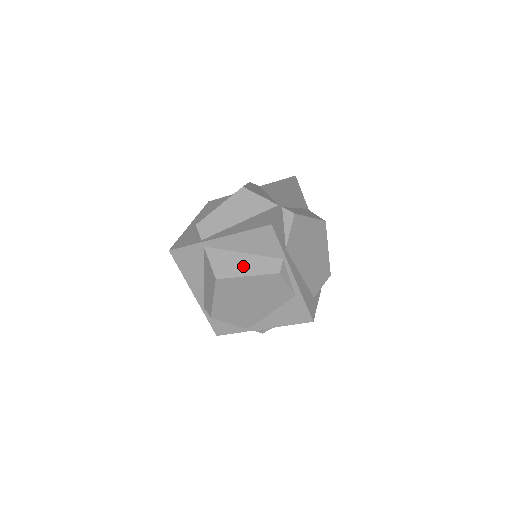
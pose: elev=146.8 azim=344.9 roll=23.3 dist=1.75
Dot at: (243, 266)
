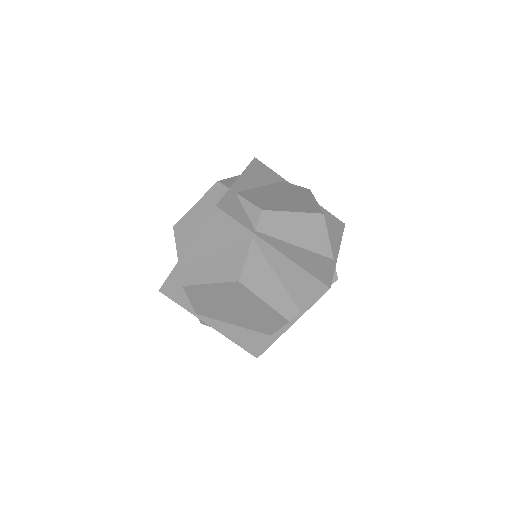
Dot at: (269, 289)
